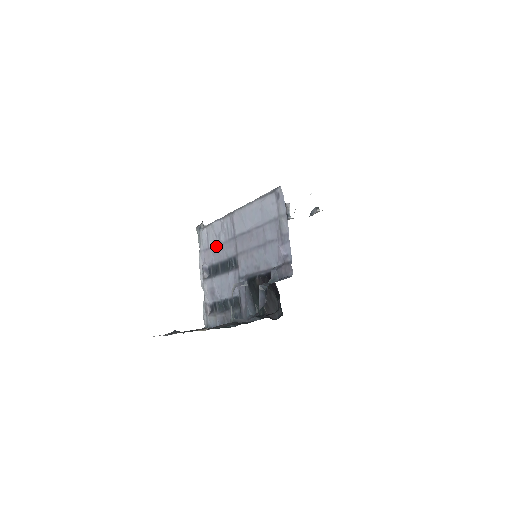
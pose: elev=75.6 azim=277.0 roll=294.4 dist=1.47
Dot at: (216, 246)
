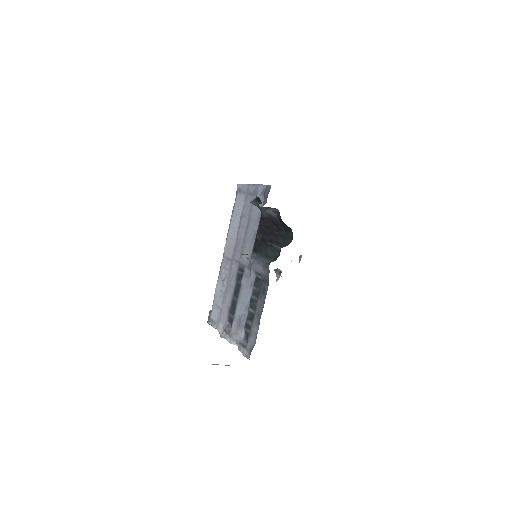
Dot at: (225, 294)
